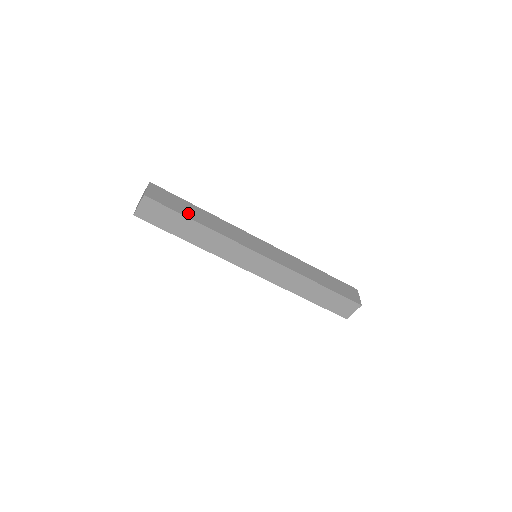
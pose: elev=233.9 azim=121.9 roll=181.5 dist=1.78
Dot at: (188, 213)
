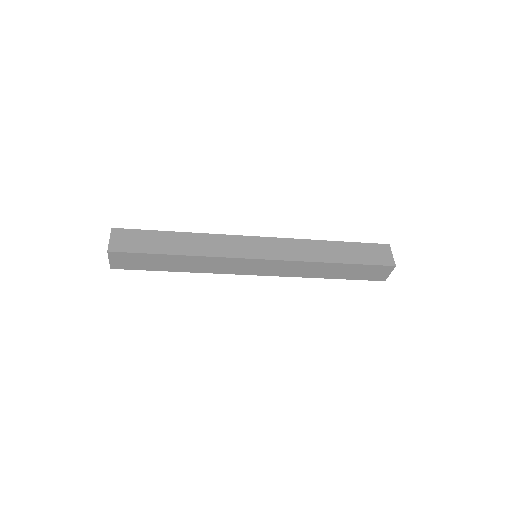
Dot at: (162, 248)
